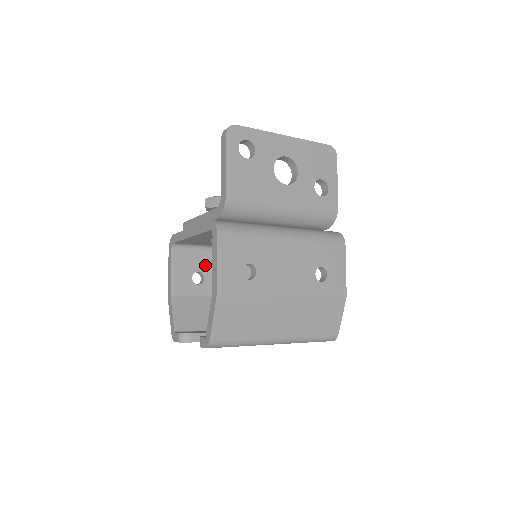
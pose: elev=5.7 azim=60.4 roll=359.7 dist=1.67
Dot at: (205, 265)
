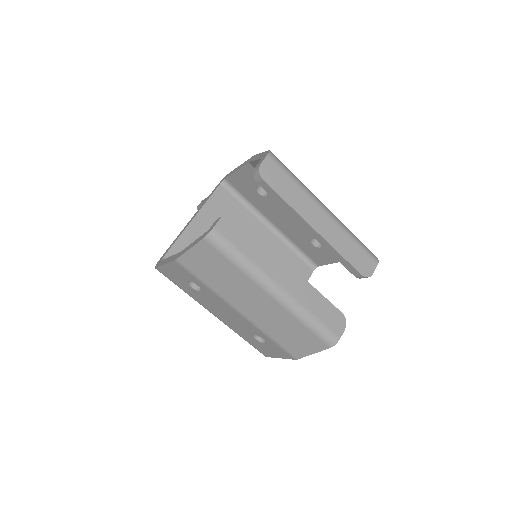
Dot at: occluded
